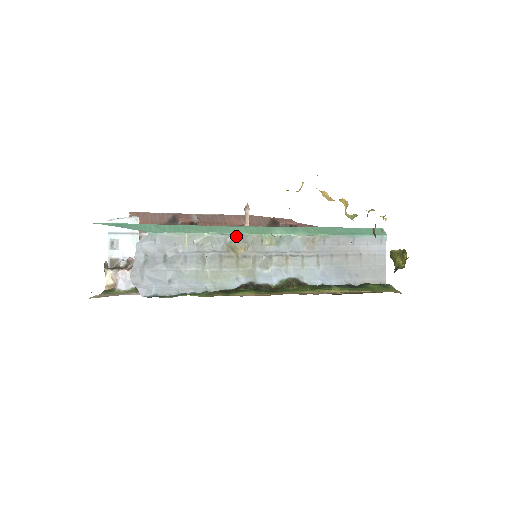
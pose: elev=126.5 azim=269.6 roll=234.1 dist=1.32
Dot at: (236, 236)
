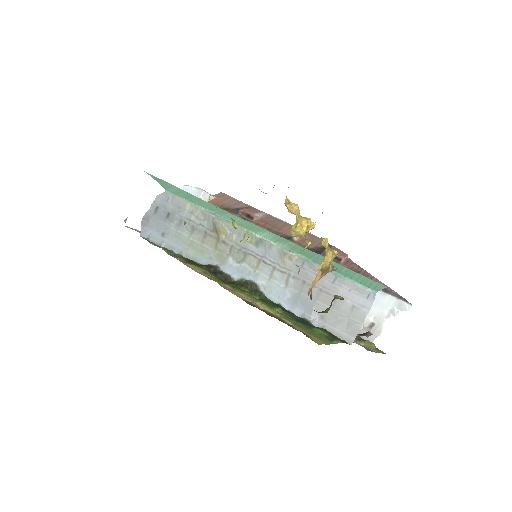
Dot at: (222, 220)
